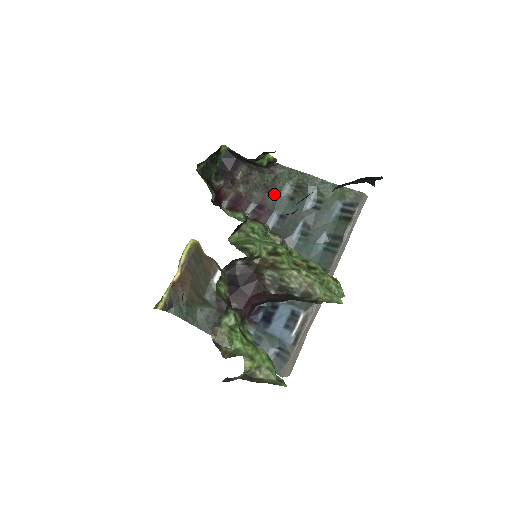
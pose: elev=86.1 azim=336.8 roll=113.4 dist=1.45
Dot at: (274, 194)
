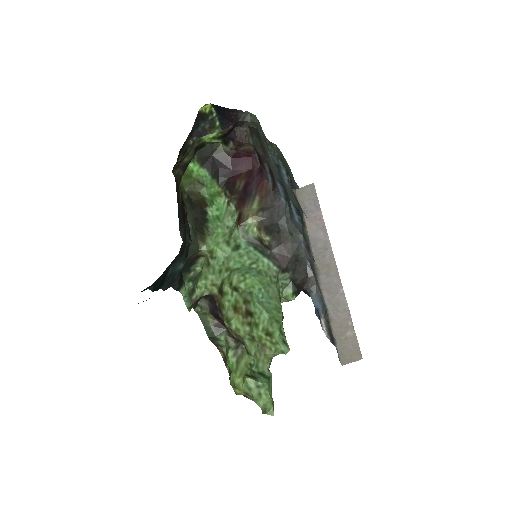
Dot at: (266, 156)
